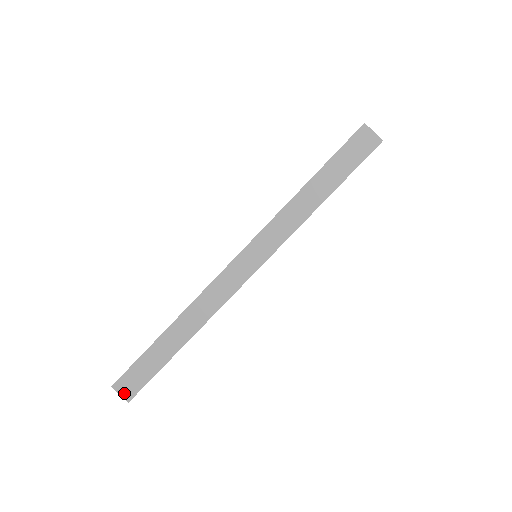
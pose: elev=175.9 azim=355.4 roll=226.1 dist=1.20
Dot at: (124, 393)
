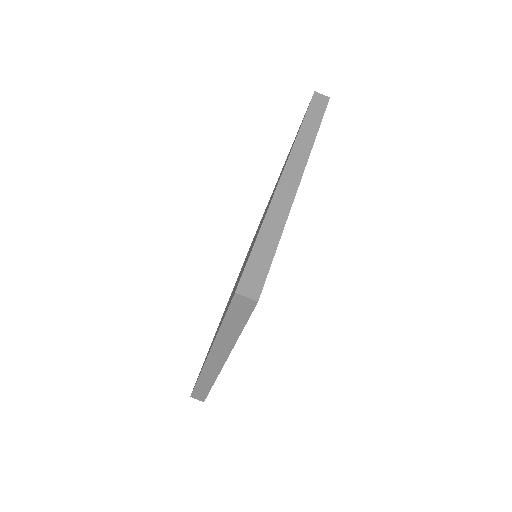
Dot at: (250, 294)
